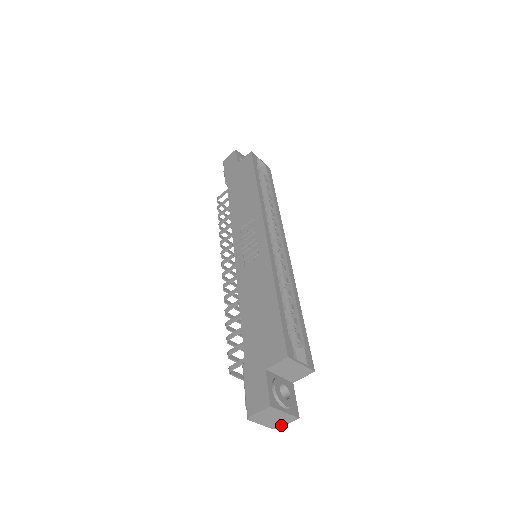
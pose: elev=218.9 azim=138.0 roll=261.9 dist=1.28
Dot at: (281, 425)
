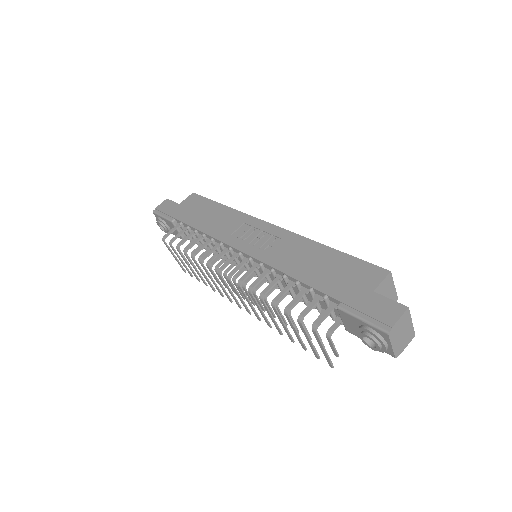
Dot at: (402, 349)
